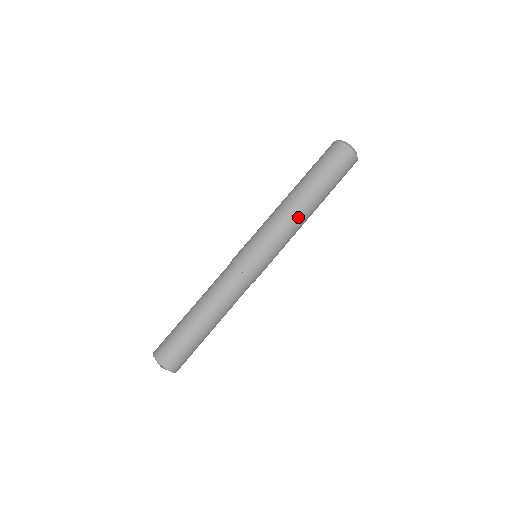
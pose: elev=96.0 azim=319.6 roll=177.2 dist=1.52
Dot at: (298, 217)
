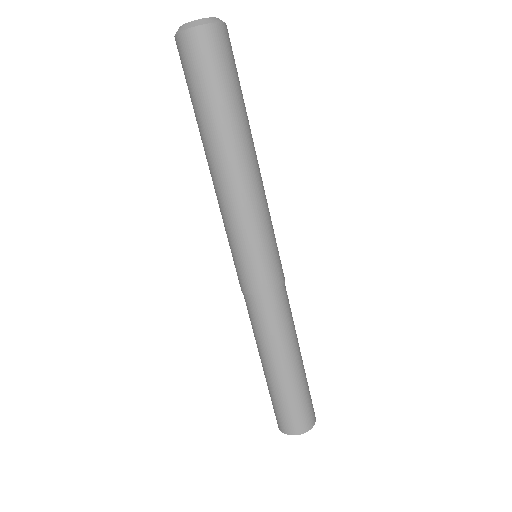
Dot at: (236, 180)
